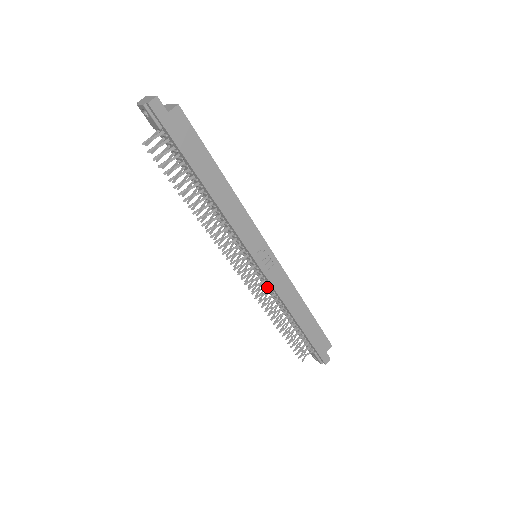
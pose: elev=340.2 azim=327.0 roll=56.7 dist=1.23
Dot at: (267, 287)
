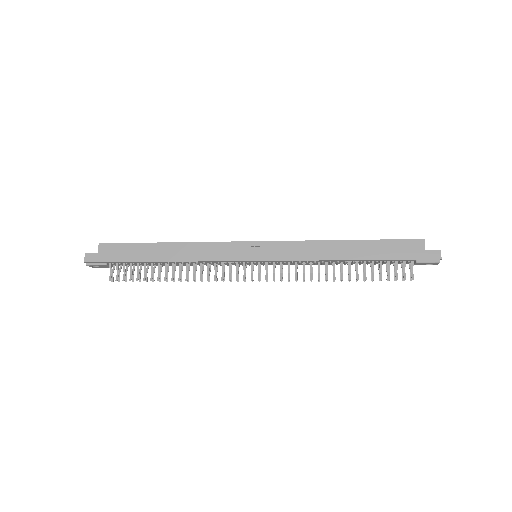
Dot at: (298, 264)
